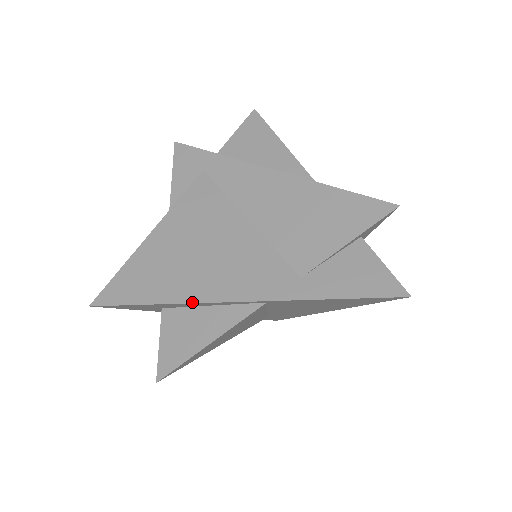
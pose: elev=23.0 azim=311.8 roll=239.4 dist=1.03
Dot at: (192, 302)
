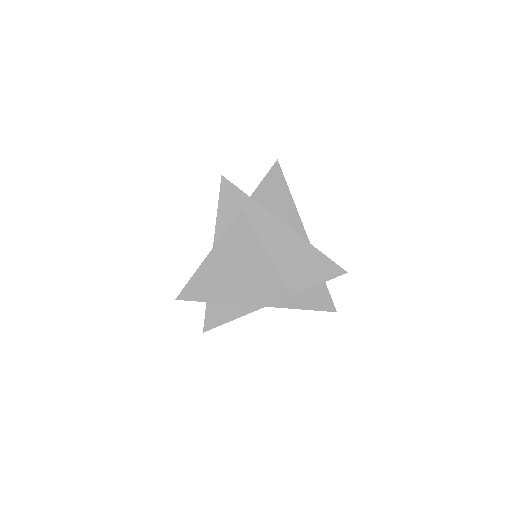
Dot at: (236, 304)
